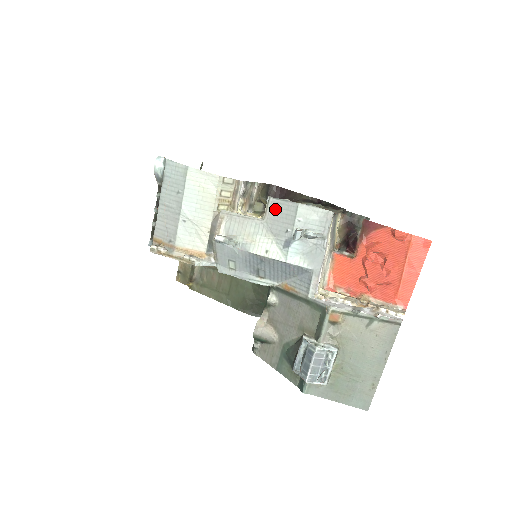
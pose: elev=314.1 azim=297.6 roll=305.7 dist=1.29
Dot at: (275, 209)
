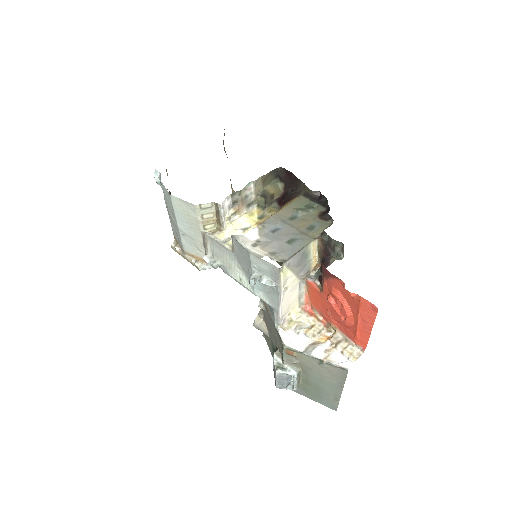
Dot at: (238, 248)
